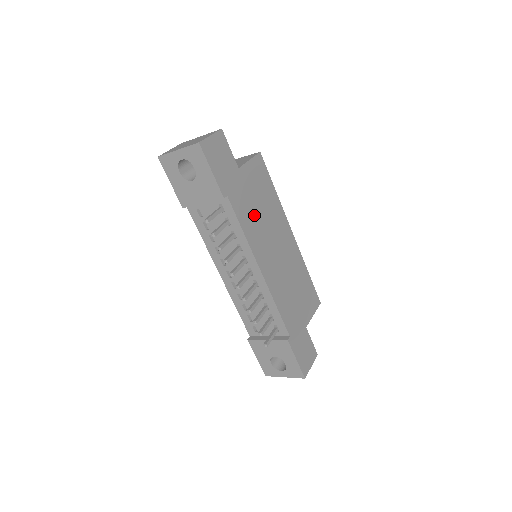
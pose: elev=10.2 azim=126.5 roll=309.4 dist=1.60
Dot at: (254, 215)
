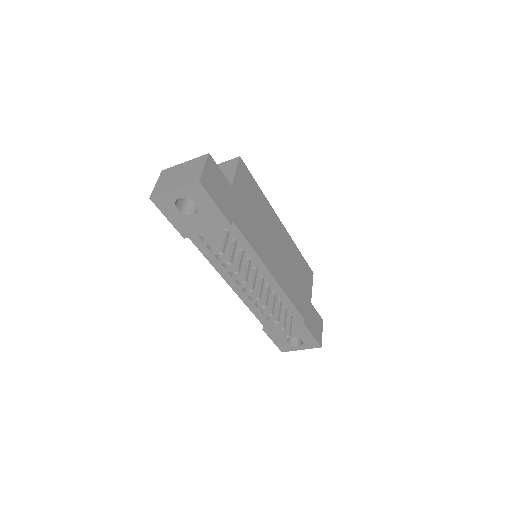
Dot at: (254, 225)
